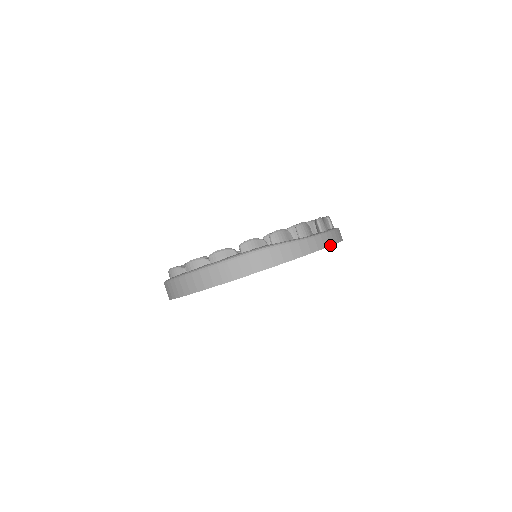
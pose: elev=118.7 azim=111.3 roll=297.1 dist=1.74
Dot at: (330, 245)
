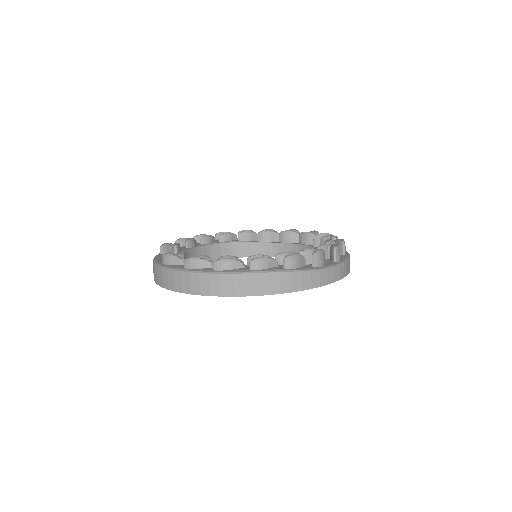
Dot at: (340, 279)
